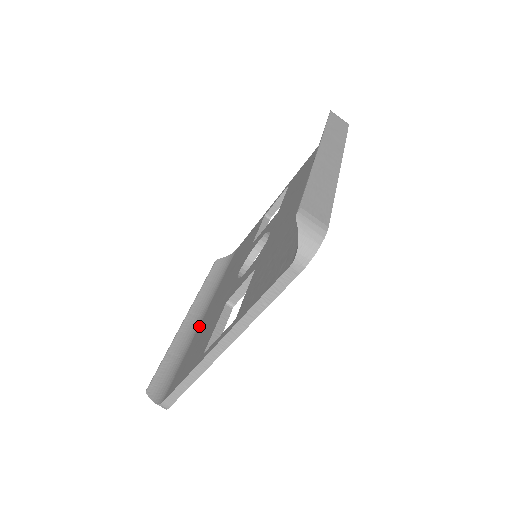
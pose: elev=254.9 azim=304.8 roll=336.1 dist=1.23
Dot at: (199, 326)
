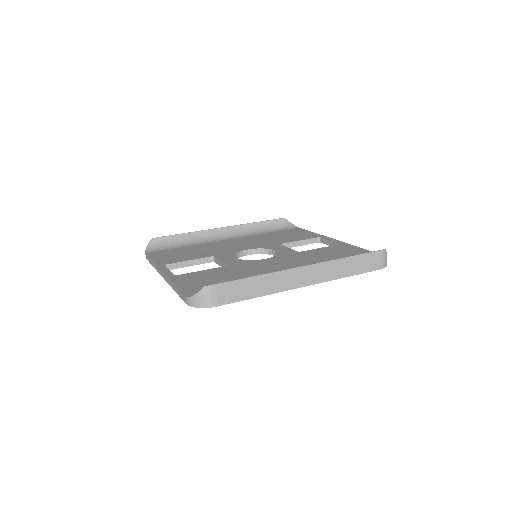
Dot at: (212, 242)
